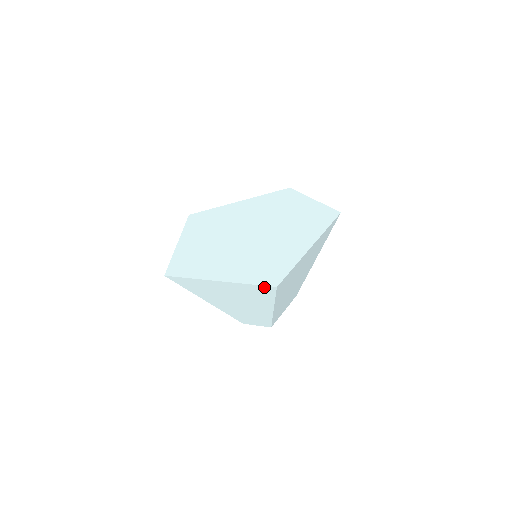
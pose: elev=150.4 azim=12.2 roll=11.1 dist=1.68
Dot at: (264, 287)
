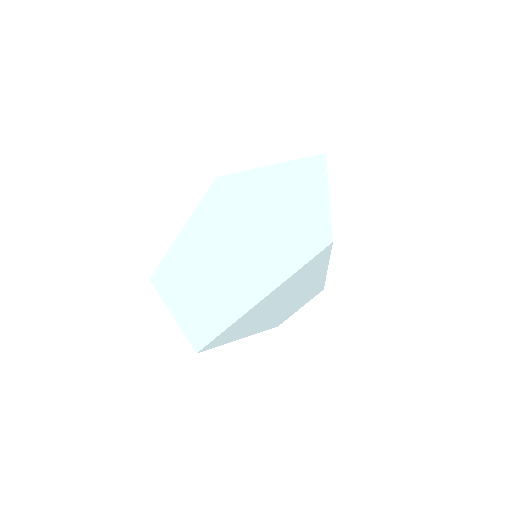
Dot at: (194, 343)
